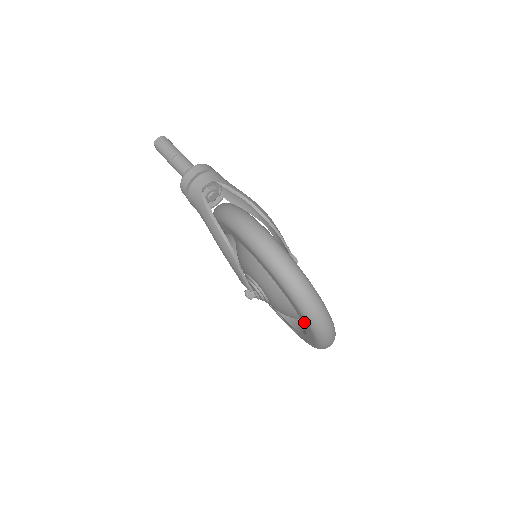
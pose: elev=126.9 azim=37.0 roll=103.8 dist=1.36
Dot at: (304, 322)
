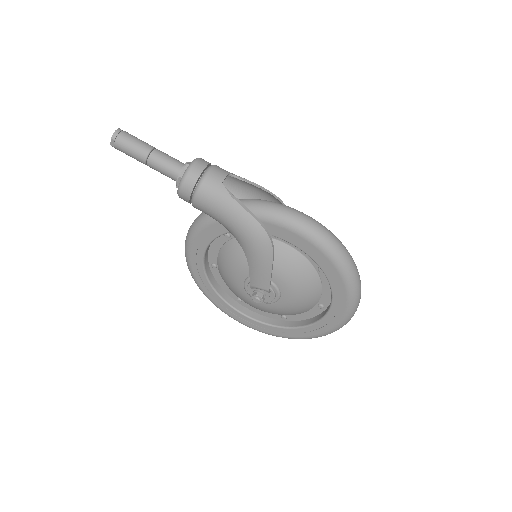
Dot at: (340, 304)
